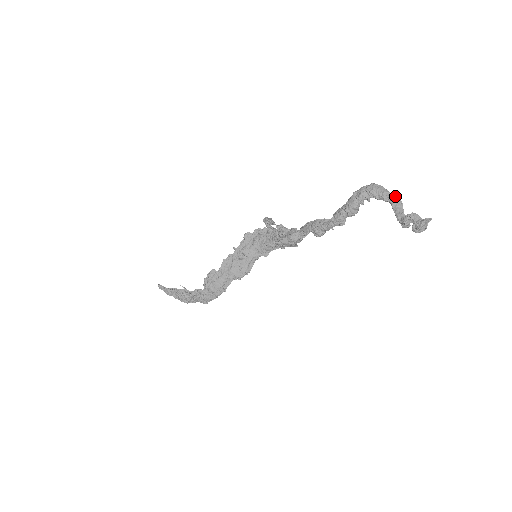
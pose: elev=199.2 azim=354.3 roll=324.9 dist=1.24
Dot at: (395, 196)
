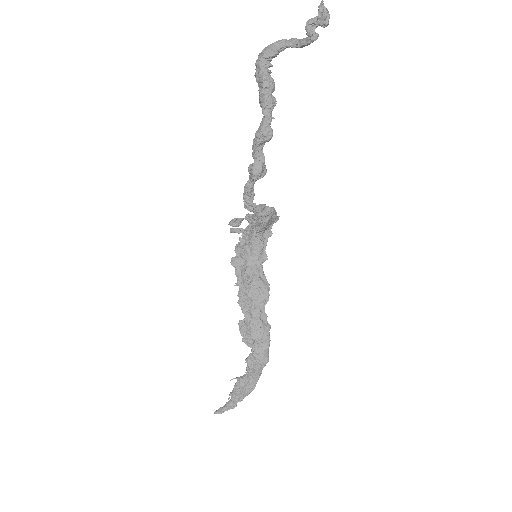
Dot at: (284, 39)
